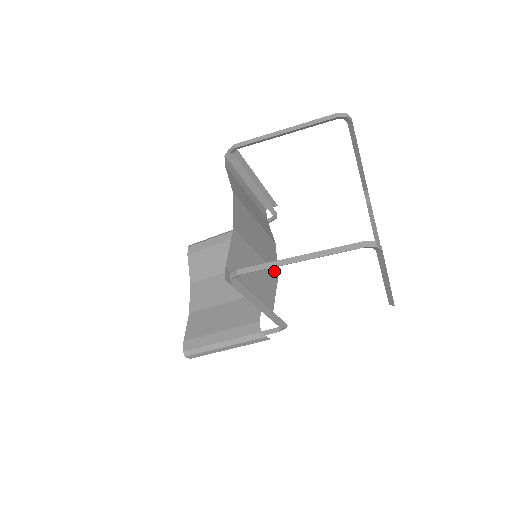
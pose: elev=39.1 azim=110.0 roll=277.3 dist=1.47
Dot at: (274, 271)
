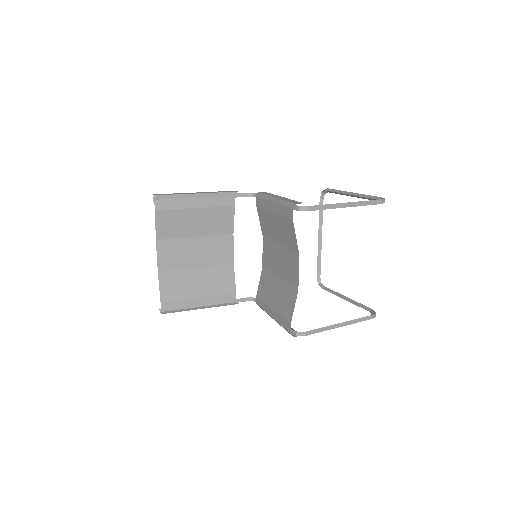
Dot at: (265, 268)
